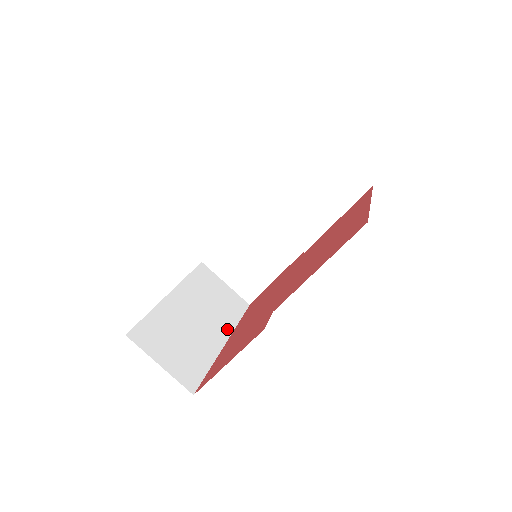
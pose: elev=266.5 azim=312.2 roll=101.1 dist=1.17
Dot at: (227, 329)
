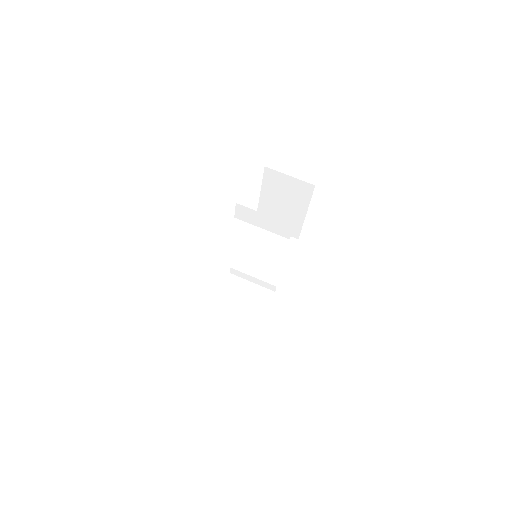
Dot at: occluded
